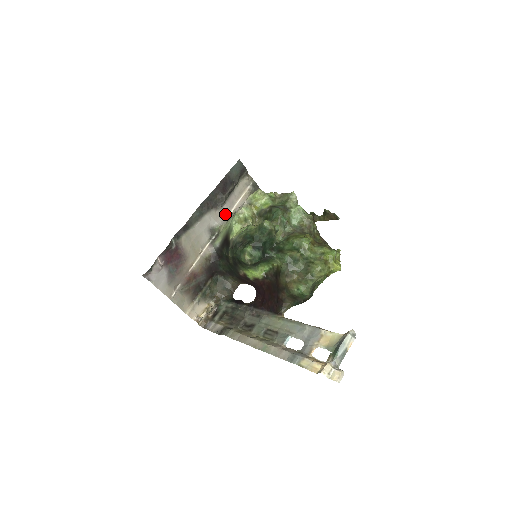
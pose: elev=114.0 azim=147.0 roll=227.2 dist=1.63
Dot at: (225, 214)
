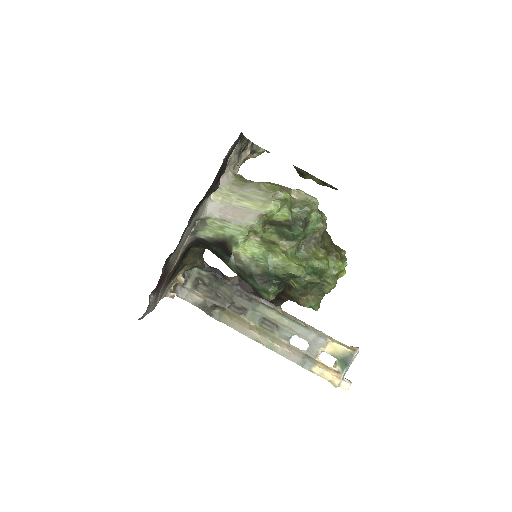
Dot at: occluded
